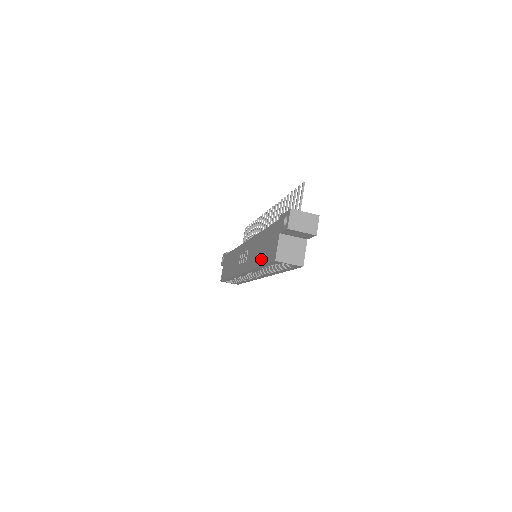
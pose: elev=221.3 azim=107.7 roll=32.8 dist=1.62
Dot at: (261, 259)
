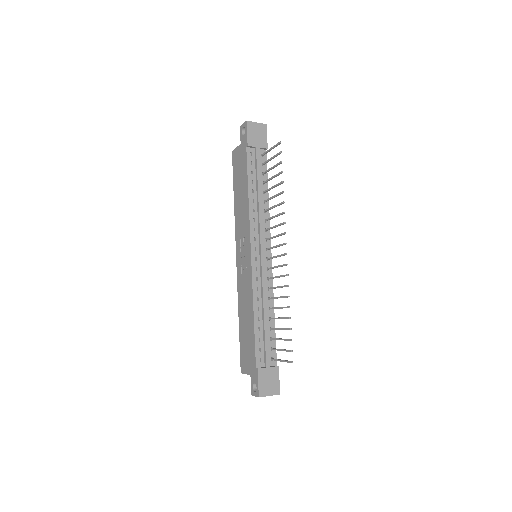
Dot at: (241, 331)
